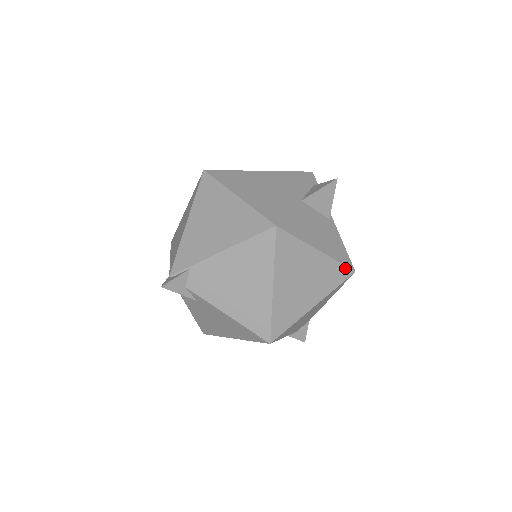
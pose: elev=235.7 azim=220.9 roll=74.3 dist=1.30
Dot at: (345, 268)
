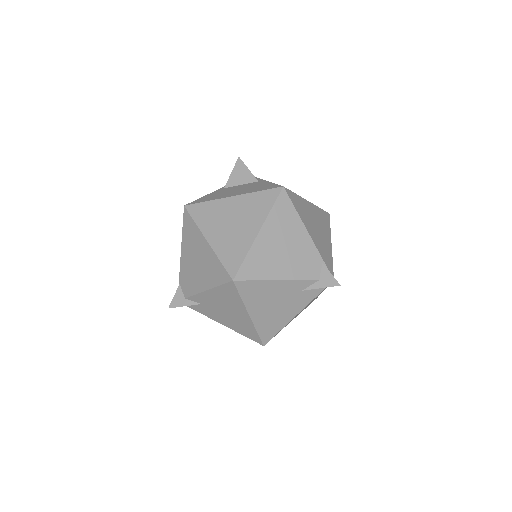
Dot at: (269, 191)
